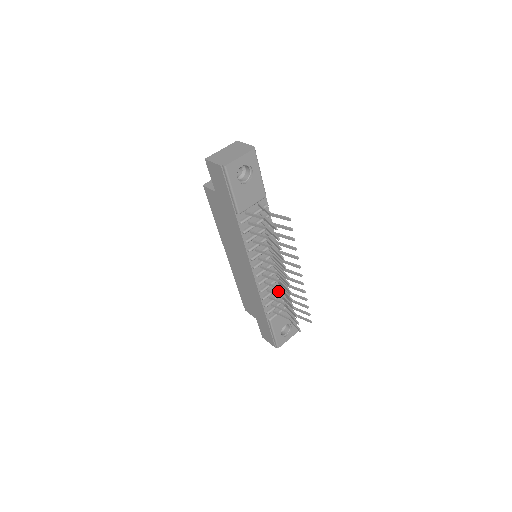
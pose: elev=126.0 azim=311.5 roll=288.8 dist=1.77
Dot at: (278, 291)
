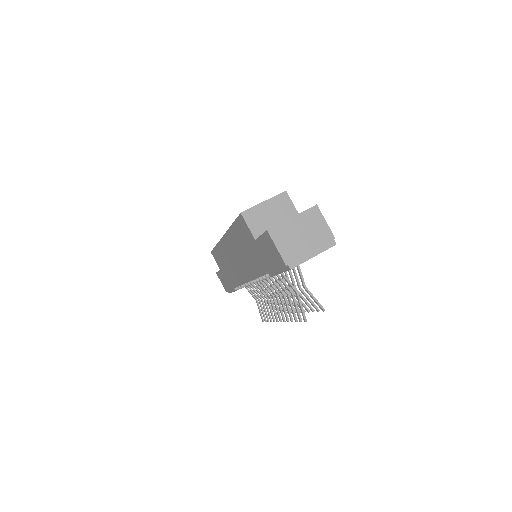
Dot at: occluded
